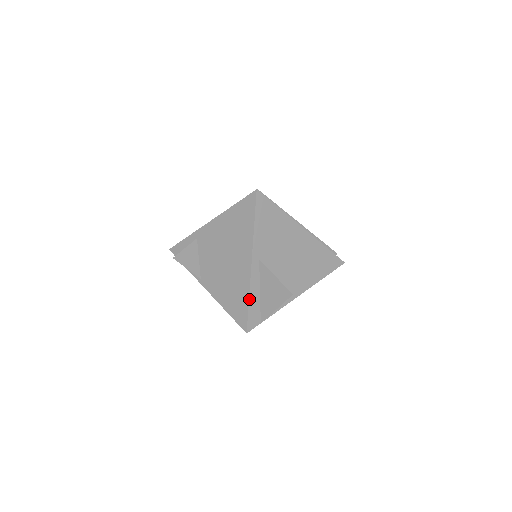
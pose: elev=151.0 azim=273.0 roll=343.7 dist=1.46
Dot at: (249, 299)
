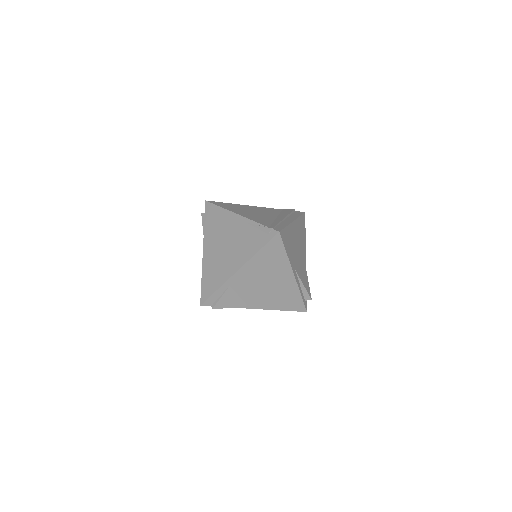
Dot at: (301, 295)
